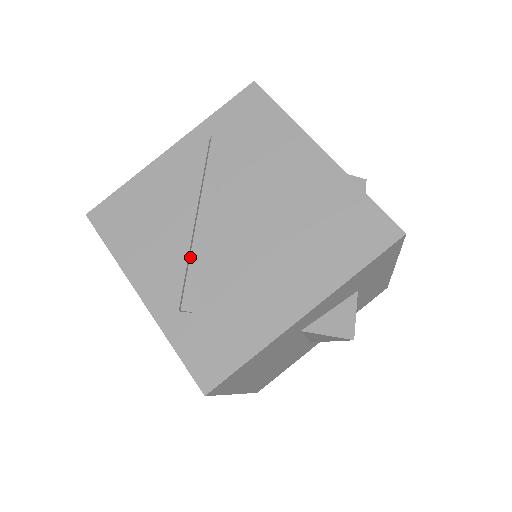
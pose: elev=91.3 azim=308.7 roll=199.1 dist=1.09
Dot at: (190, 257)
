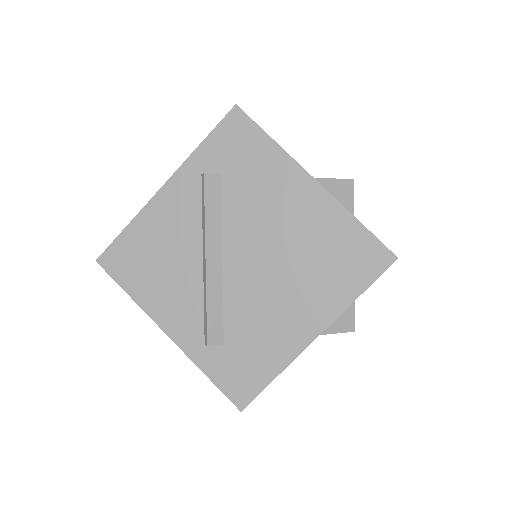
Dot at: (206, 298)
